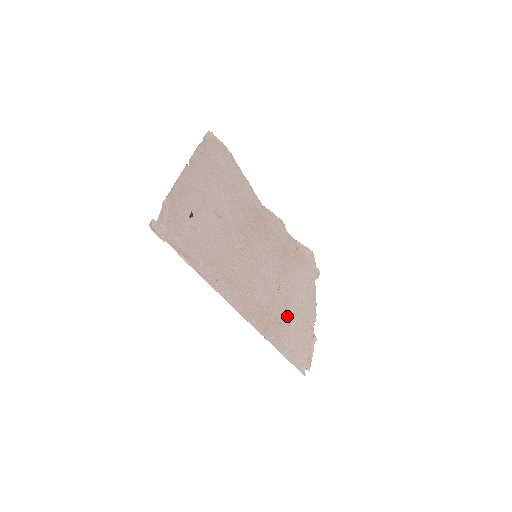
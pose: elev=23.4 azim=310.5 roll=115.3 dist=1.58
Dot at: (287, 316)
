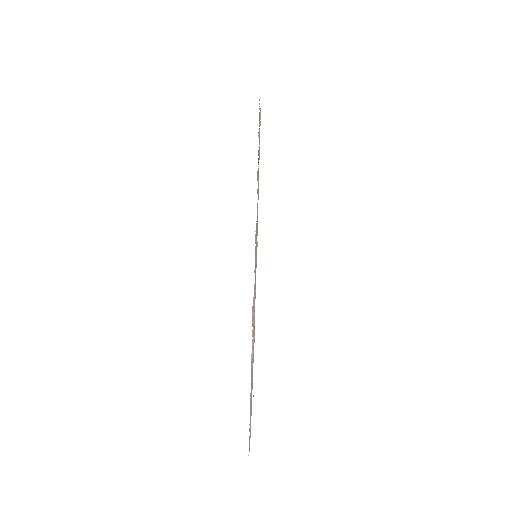
Dot at: occluded
